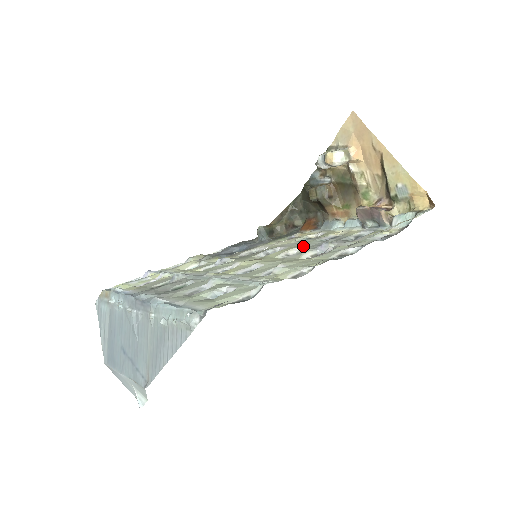
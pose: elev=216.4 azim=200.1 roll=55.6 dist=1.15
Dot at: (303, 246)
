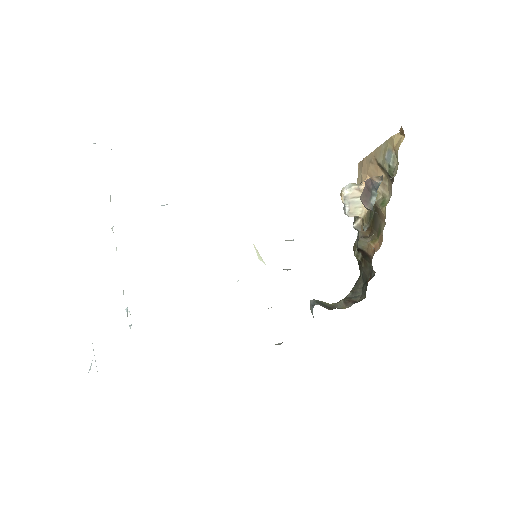
Dot at: occluded
